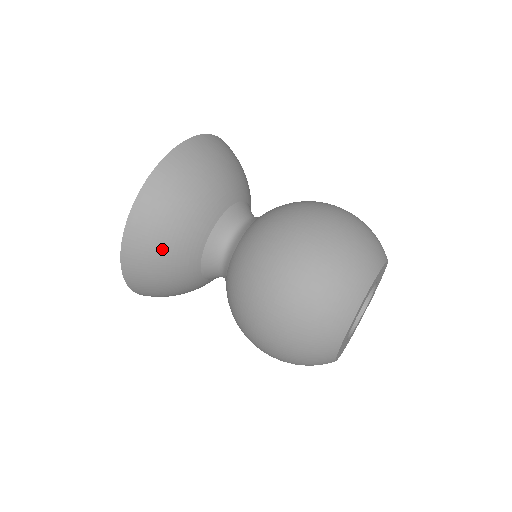
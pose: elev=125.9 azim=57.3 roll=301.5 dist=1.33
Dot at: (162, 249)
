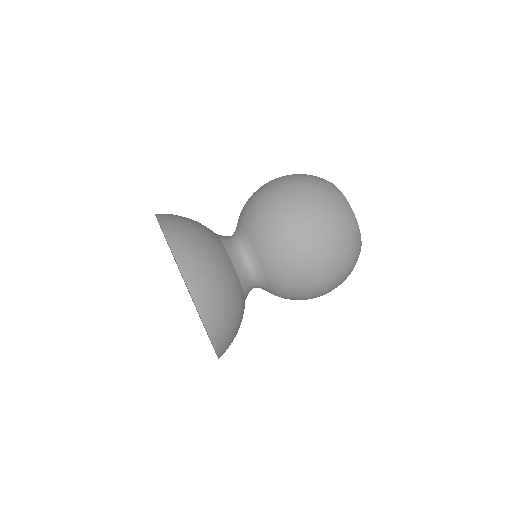
Dot at: (232, 314)
